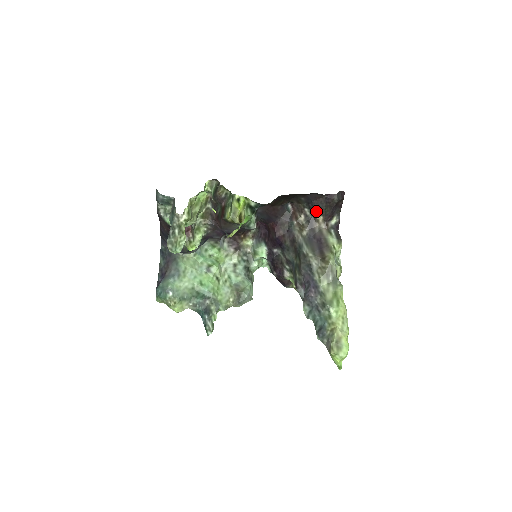
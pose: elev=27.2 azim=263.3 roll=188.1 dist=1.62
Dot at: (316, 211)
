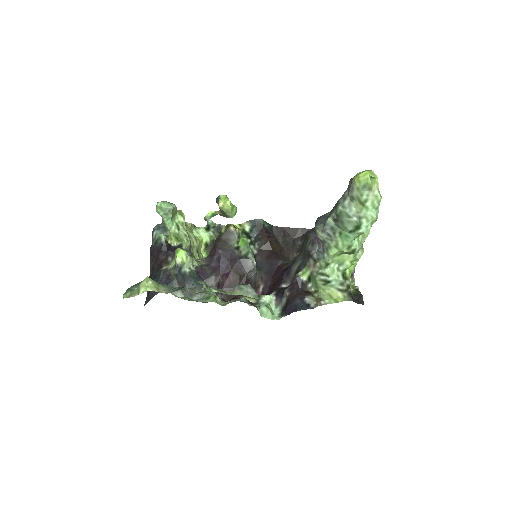
Dot at: occluded
